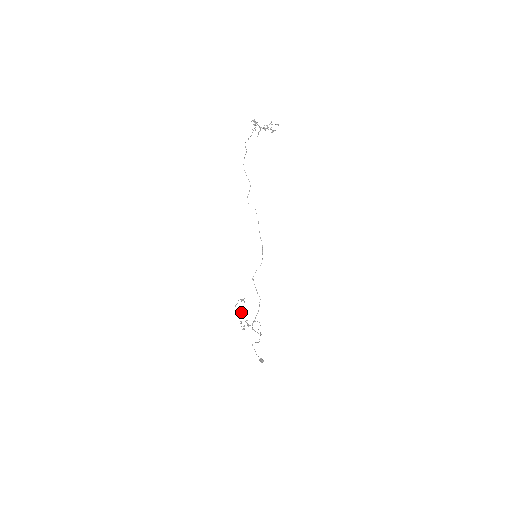
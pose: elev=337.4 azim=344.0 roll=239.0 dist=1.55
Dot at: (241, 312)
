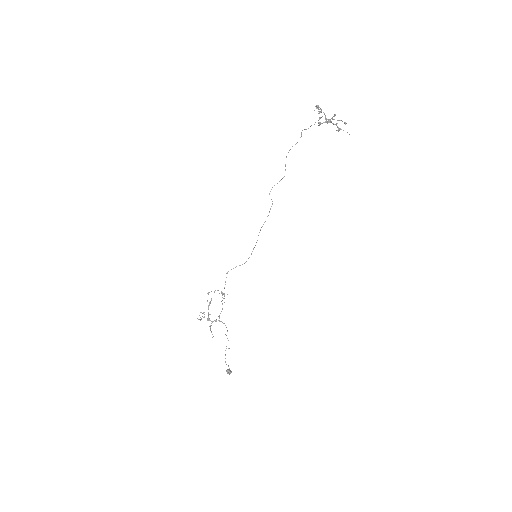
Dot at: (209, 302)
